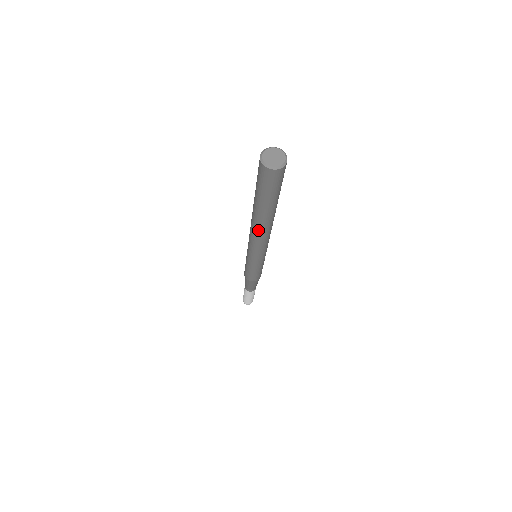
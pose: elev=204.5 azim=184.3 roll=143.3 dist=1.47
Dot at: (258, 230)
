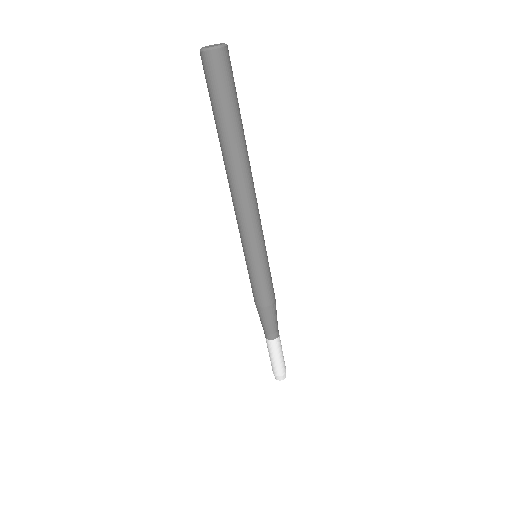
Dot at: (239, 180)
